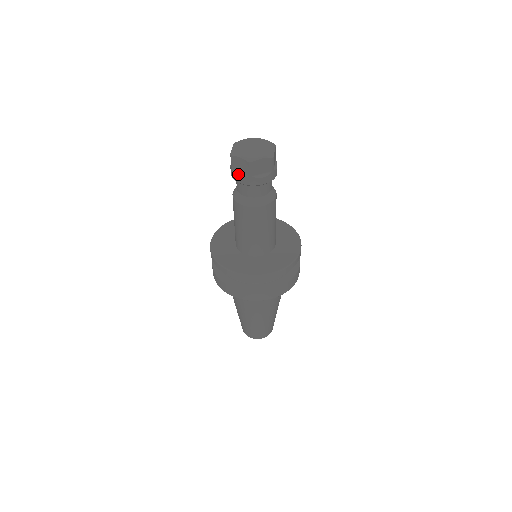
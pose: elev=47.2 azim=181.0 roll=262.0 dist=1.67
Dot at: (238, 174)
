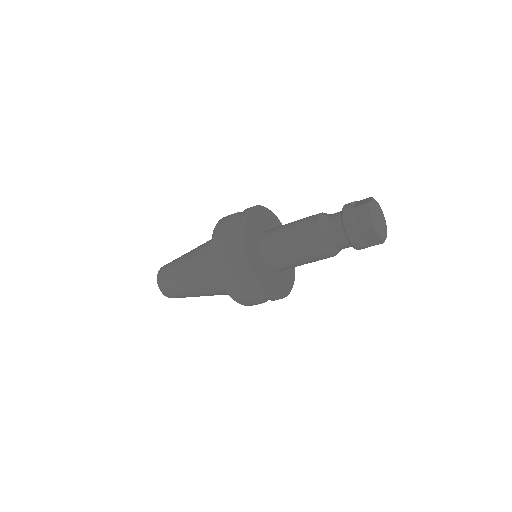
Dot at: (360, 241)
